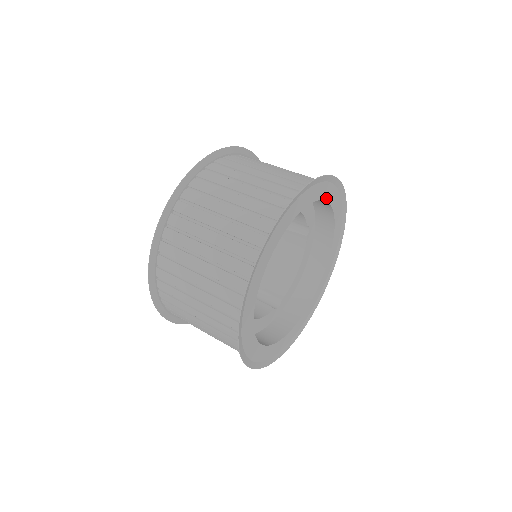
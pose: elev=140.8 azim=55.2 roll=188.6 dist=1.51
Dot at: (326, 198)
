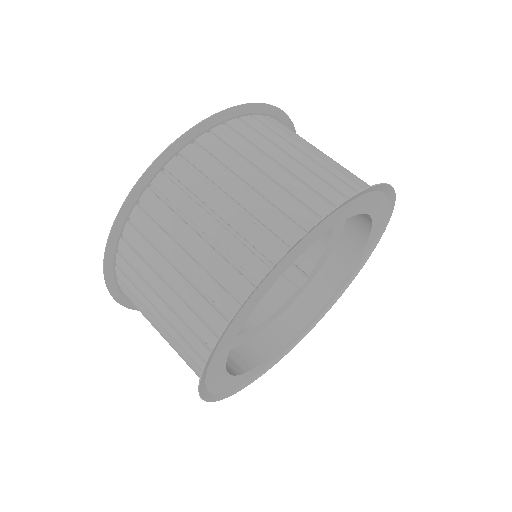
Dot at: (324, 231)
